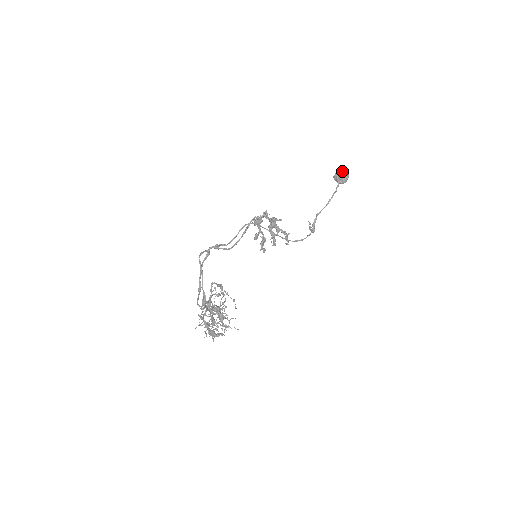
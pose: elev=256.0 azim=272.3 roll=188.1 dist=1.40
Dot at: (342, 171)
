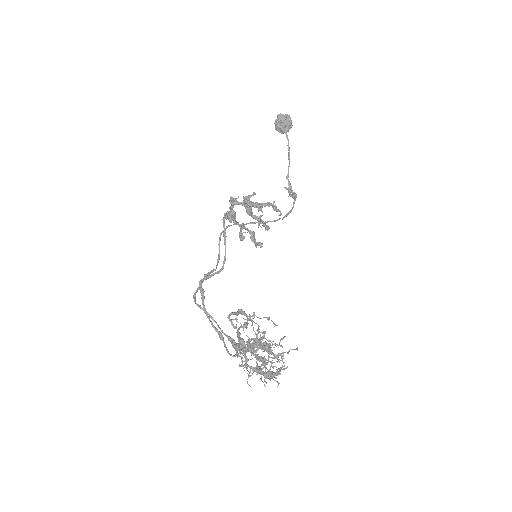
Dot at: (280, 117)
